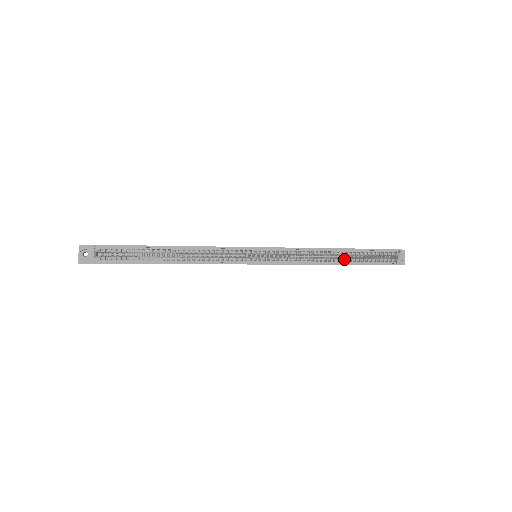
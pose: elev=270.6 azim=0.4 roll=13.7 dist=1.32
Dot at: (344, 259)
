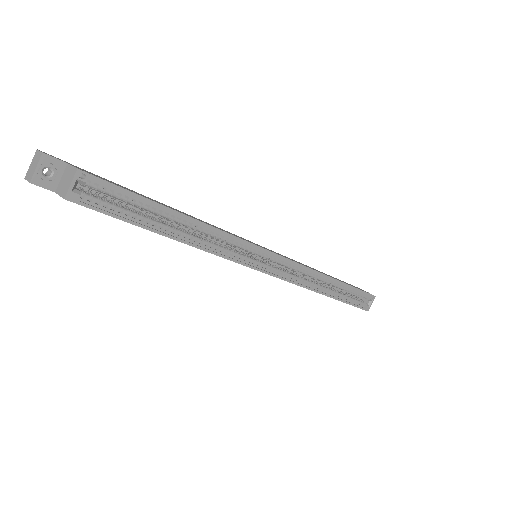
Dot at: (333, 291)
